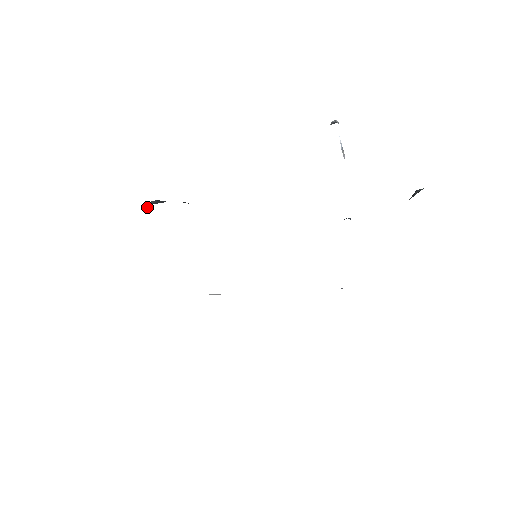
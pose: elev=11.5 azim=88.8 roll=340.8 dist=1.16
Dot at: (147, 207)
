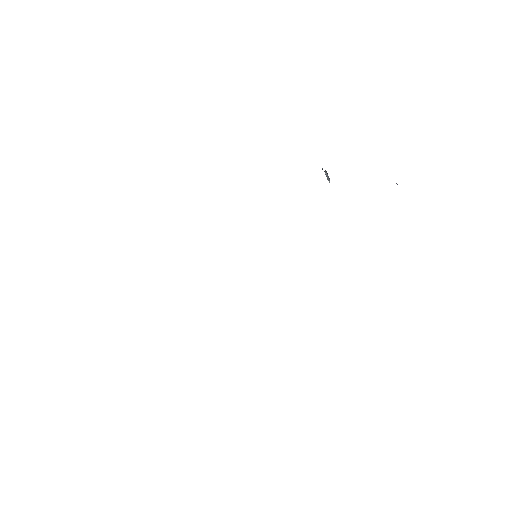
Dot at: occluded
